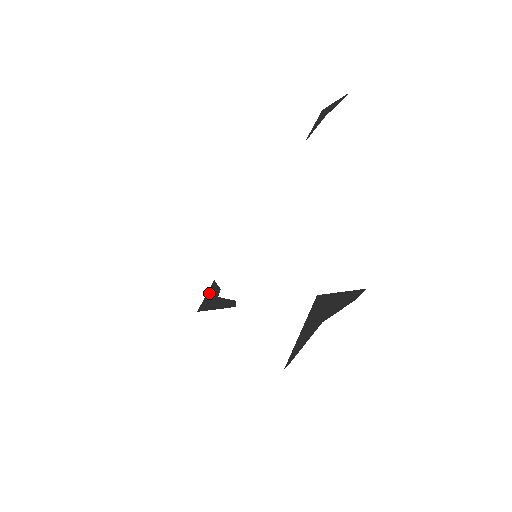
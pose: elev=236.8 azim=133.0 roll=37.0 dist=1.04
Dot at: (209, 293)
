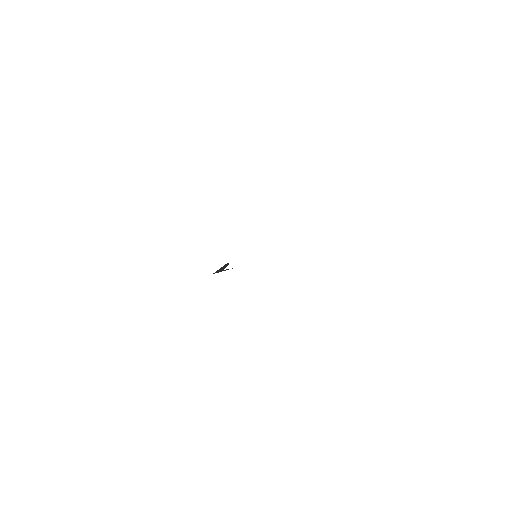
Dot at: (224, 270)
